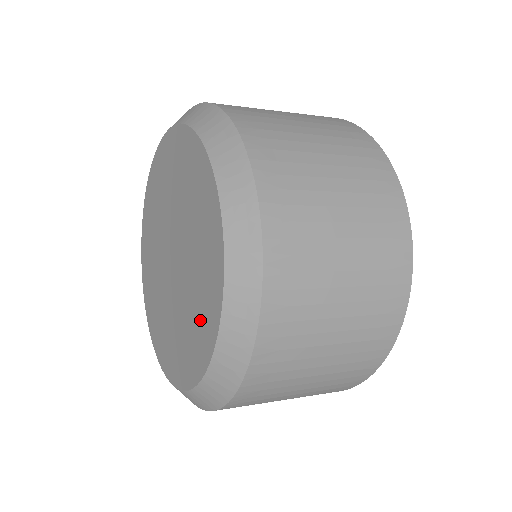
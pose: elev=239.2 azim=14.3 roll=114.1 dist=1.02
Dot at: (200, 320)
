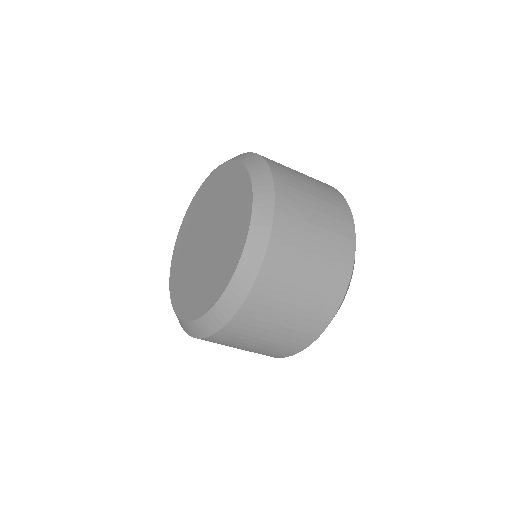
Dot at: (236, 230)
